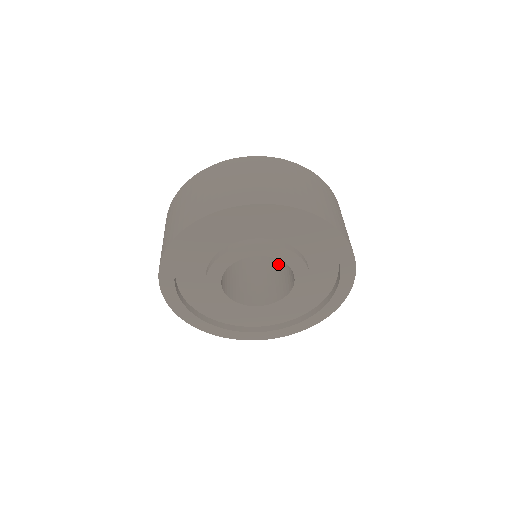
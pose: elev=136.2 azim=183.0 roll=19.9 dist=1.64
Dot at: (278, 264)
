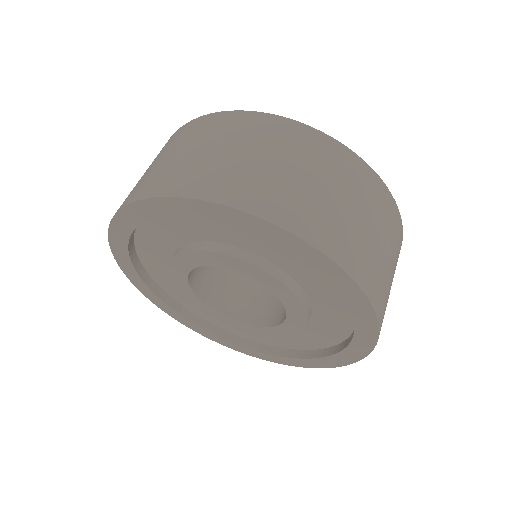
Dot at: occluded
